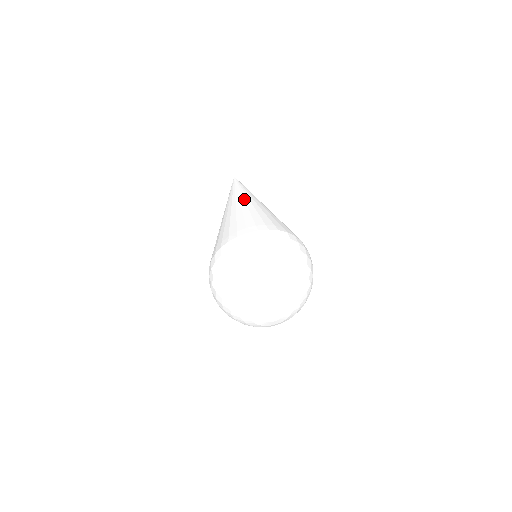
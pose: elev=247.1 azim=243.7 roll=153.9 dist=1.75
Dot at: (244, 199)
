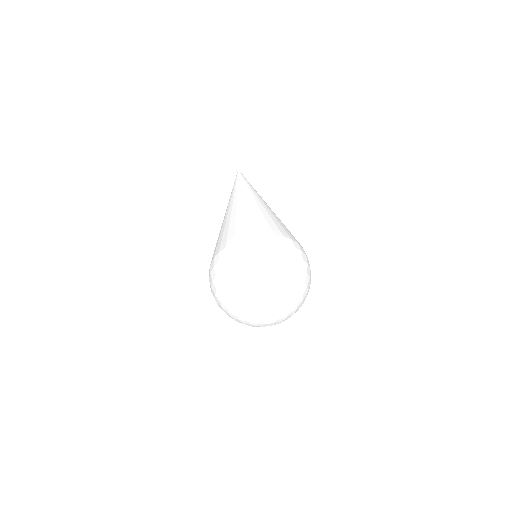
Dot at: (236, 201)
